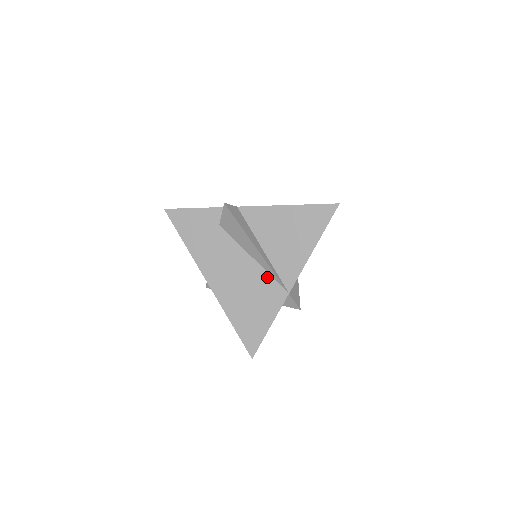
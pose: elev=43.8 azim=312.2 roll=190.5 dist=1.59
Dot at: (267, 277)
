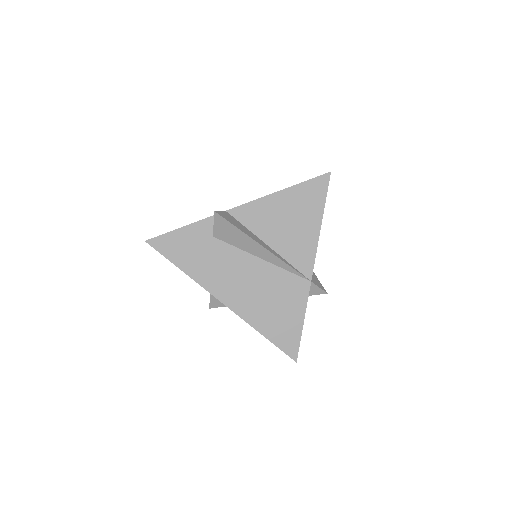
Dot at: (283, 273)
